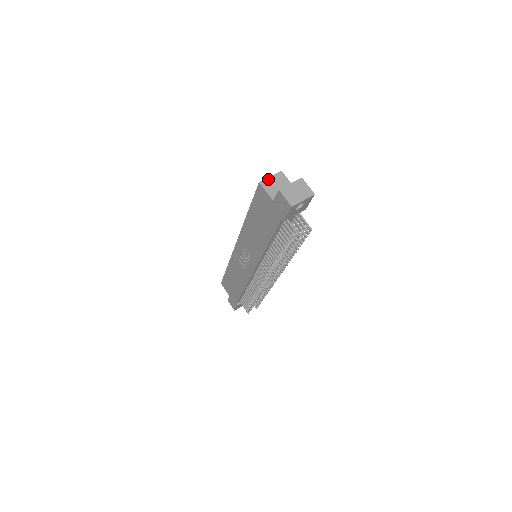
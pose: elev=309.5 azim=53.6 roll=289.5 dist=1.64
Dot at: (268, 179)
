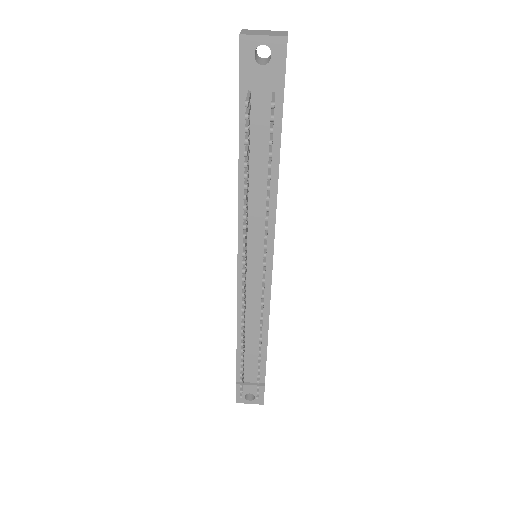
Dot at: occluded
